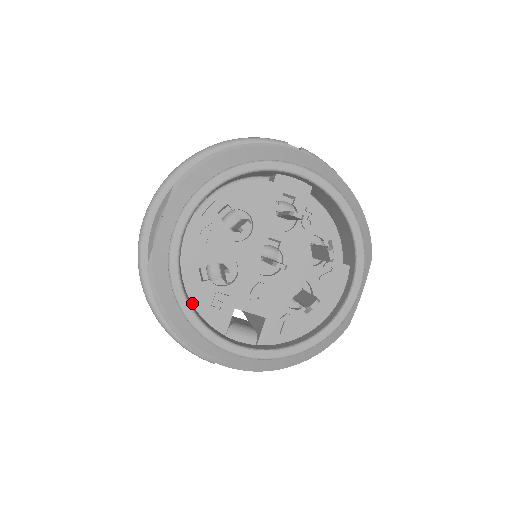
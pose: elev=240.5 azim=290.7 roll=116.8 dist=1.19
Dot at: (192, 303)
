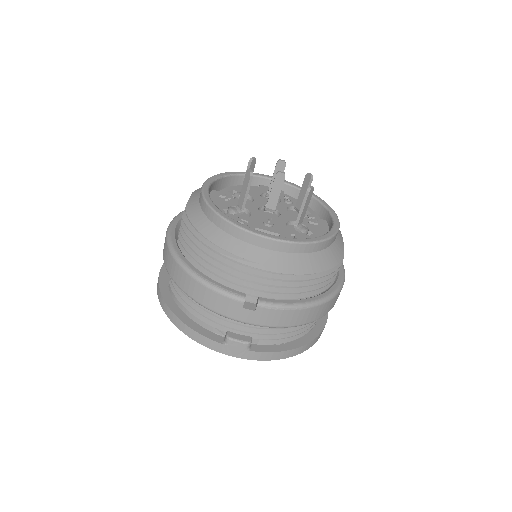
Dot at: occluded
